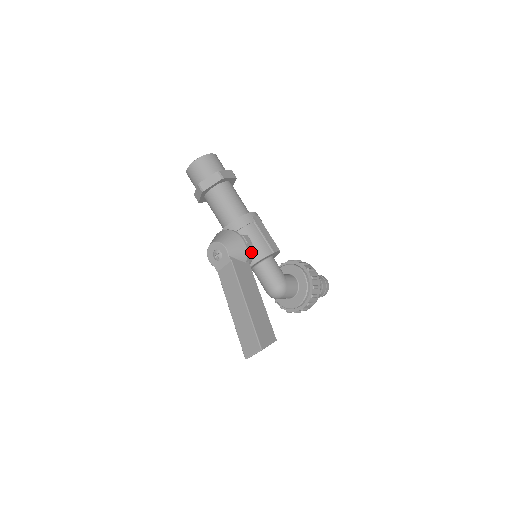
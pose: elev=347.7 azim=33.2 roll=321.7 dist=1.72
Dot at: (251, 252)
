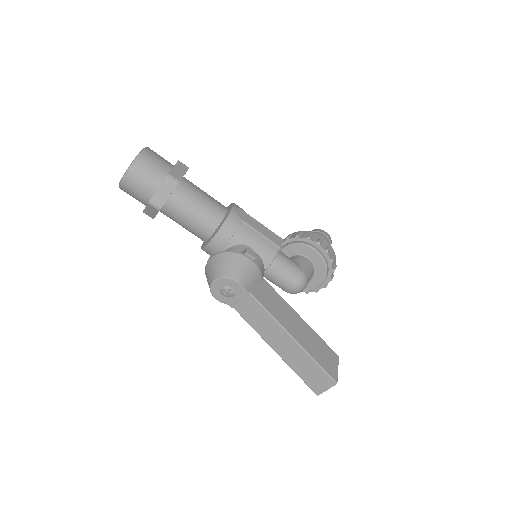
Dot at: (262, 266)
